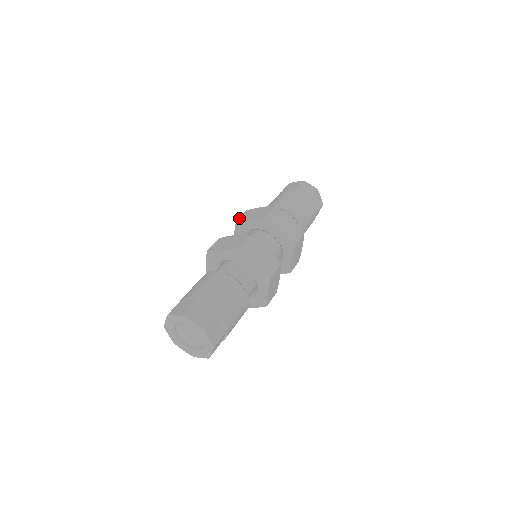
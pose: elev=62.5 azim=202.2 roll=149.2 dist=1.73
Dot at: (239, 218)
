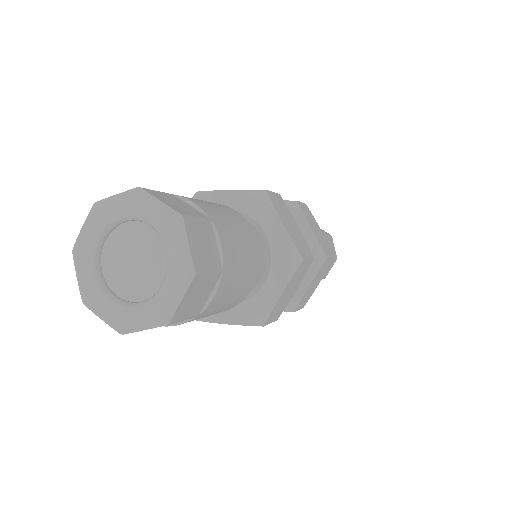
Dot at: occluded
